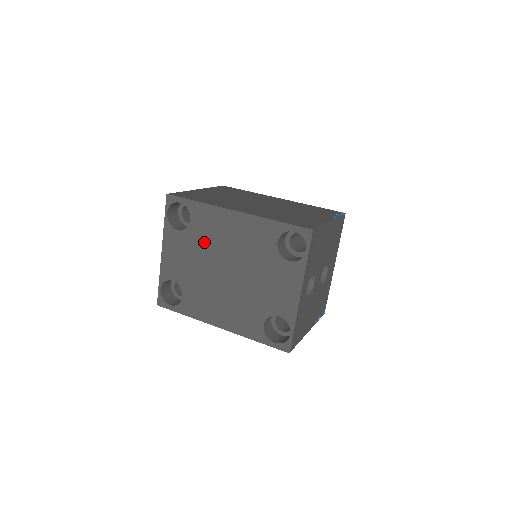
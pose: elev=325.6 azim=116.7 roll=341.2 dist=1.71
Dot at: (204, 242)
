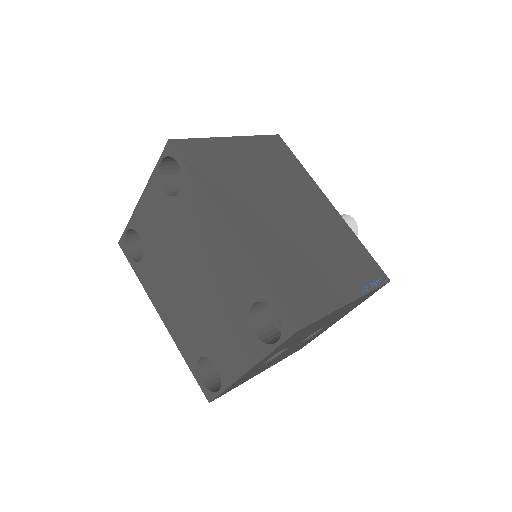
Dot at: (183, 229)
